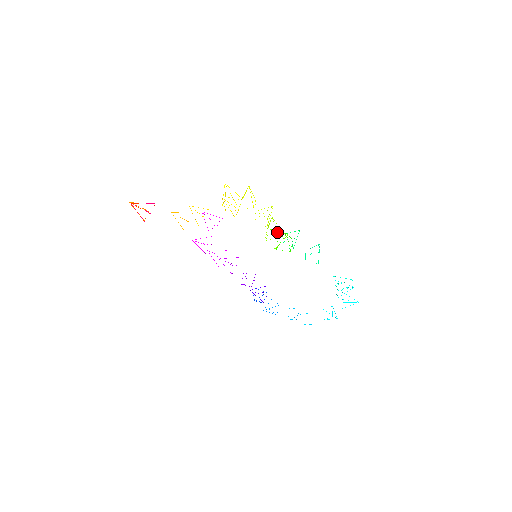
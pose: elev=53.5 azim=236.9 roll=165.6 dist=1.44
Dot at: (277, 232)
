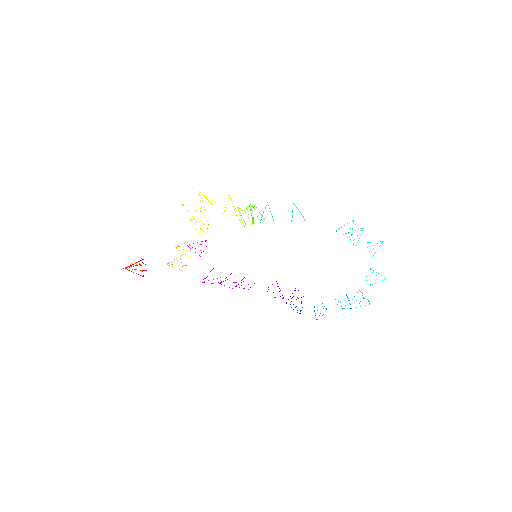
Dot at: occluded
